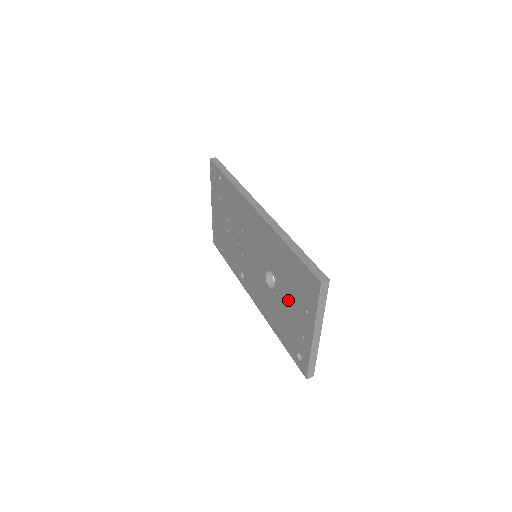
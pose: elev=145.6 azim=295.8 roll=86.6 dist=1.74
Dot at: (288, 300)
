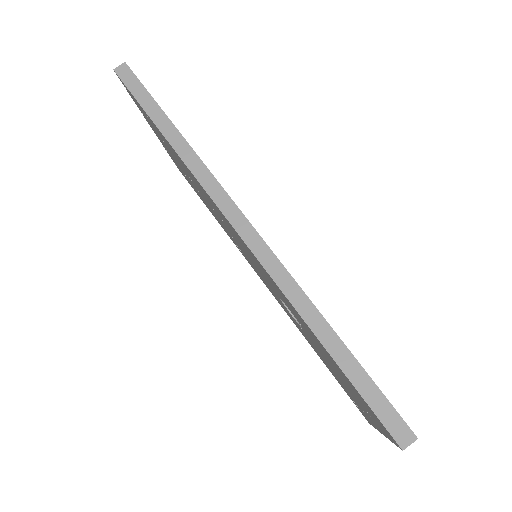
Dot at: (329, 364)
